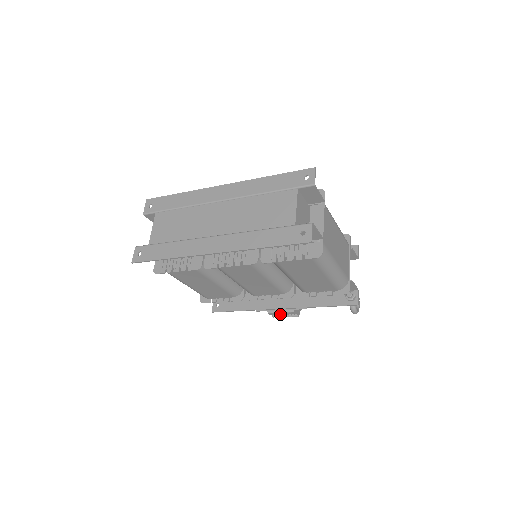
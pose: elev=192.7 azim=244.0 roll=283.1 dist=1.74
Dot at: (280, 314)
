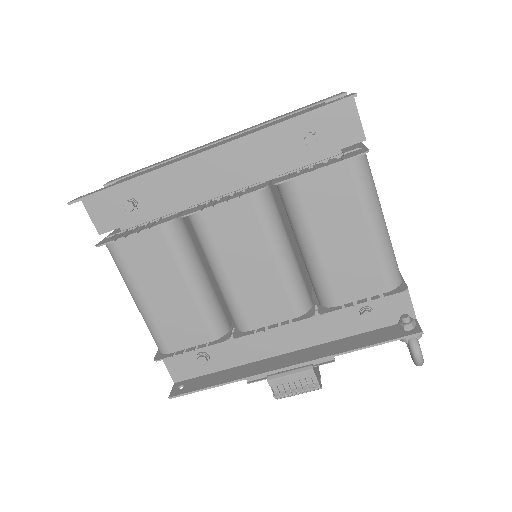
Dot at: (288, 386)
